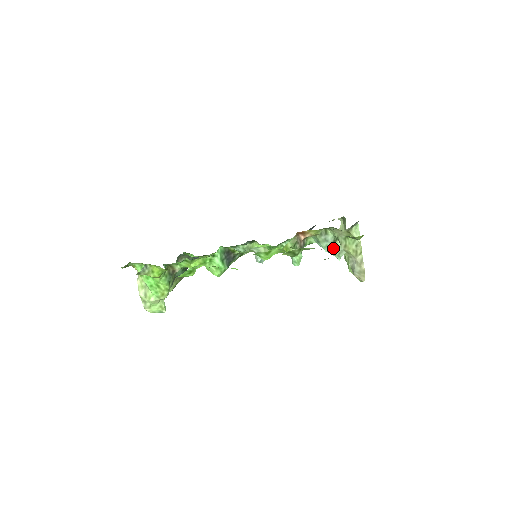
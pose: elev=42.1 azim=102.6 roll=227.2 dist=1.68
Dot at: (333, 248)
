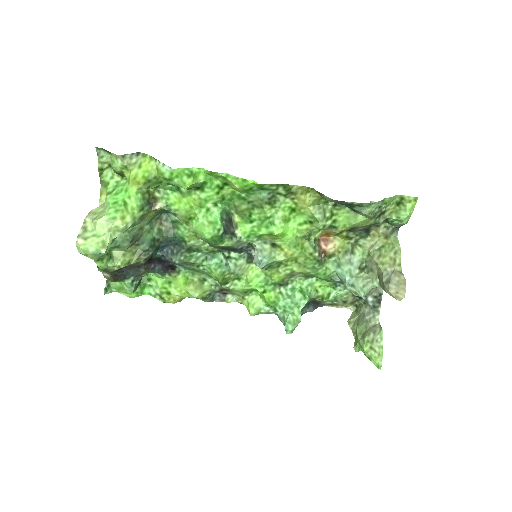
Dot at: (357, 277)
